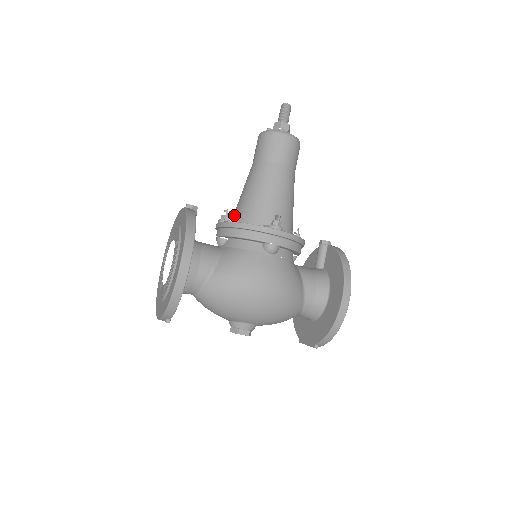
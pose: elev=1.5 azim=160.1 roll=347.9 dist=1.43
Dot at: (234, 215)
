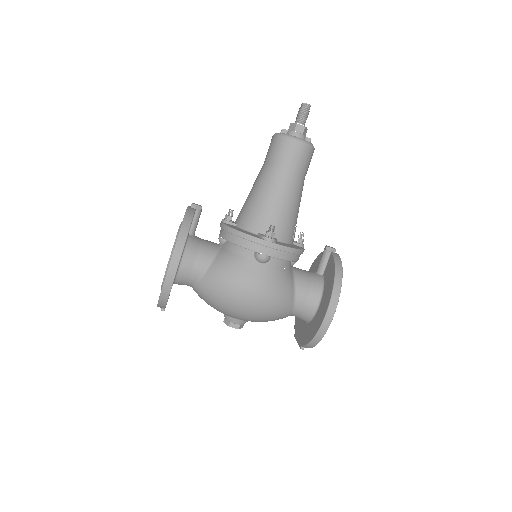
Dot at: (238, 216)
